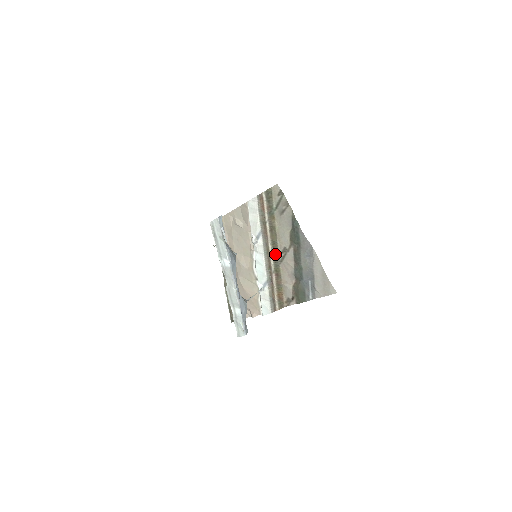
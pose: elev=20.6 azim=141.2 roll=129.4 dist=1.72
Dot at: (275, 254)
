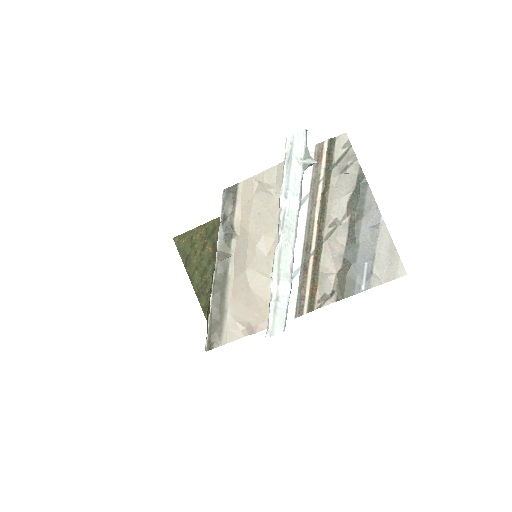
Dot at: (320, 228)
